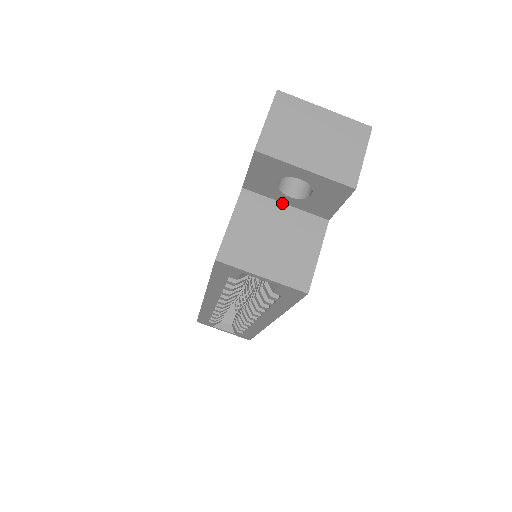
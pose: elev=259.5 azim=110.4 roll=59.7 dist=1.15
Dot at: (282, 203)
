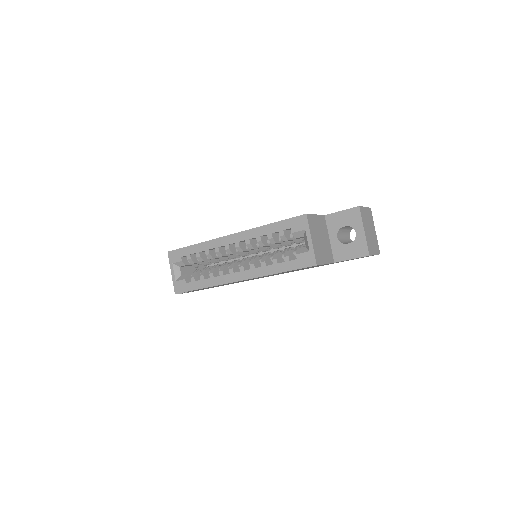
Dot at: (329, 237)
